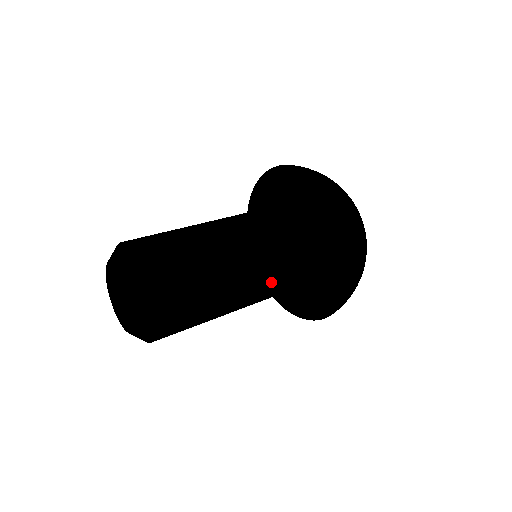
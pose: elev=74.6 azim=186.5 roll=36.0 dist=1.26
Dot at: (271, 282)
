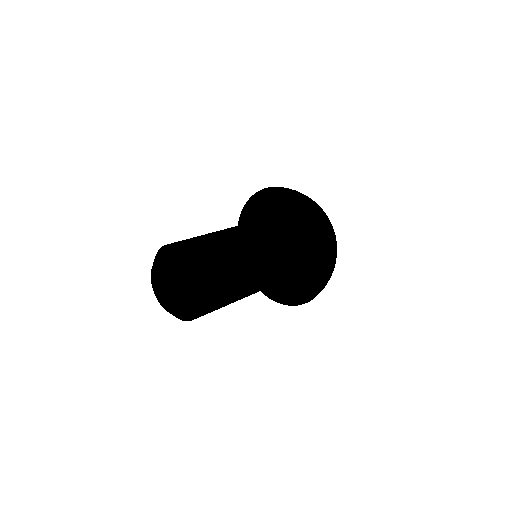
Dot at: (274, 272)
